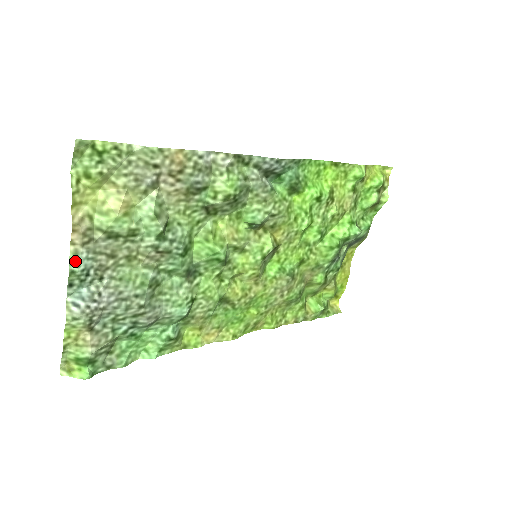
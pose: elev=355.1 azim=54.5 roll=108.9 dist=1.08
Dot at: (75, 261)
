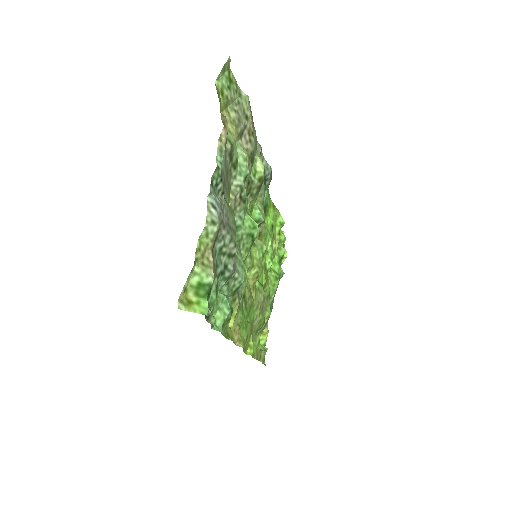
Dot at: (220, 158)
